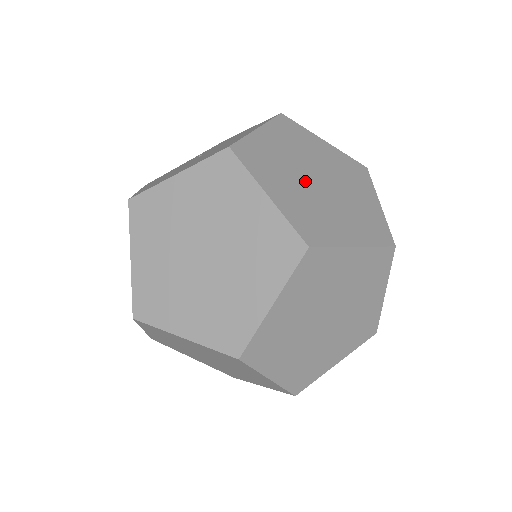
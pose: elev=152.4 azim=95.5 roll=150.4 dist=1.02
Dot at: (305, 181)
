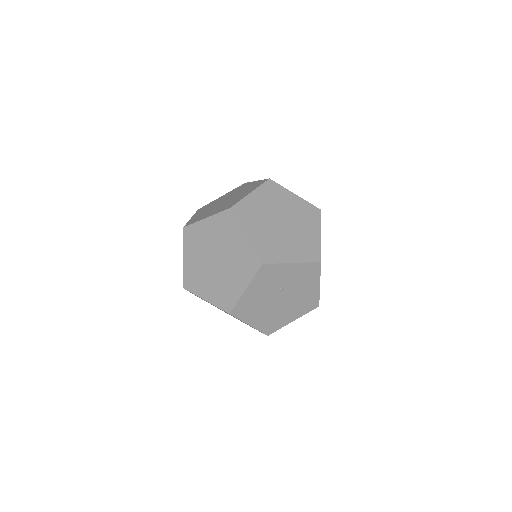
Dot at: occluded
